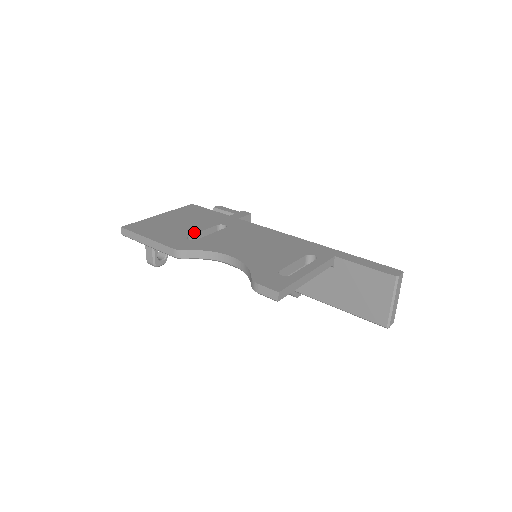
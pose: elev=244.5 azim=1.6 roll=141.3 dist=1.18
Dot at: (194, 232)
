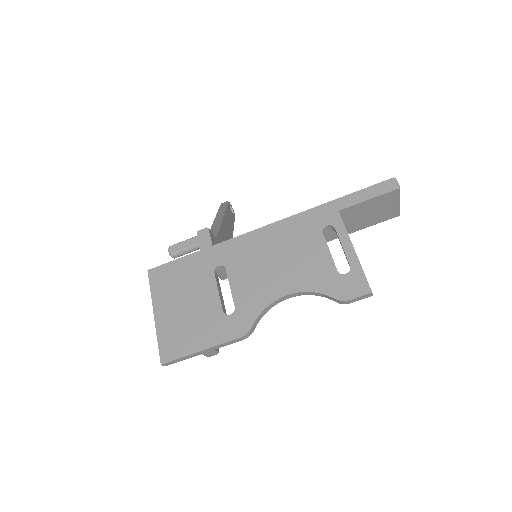
Dot at: (217, 302)
